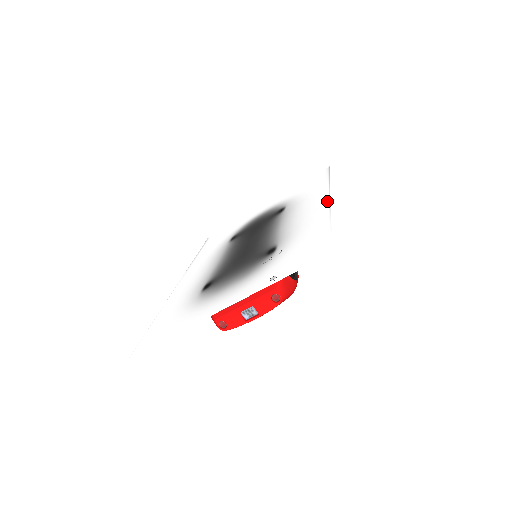
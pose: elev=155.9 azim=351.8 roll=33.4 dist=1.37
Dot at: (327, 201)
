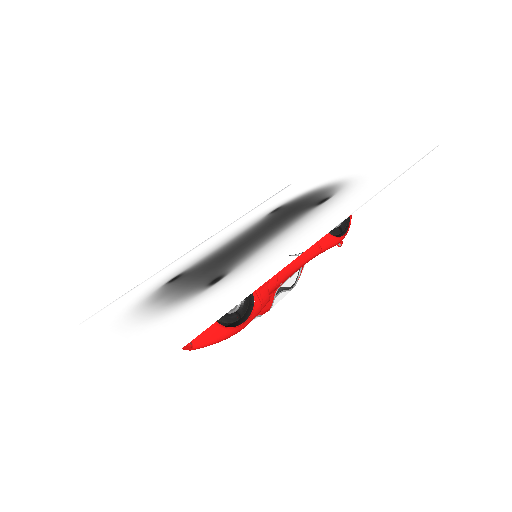
Dot at: (321, 235)
